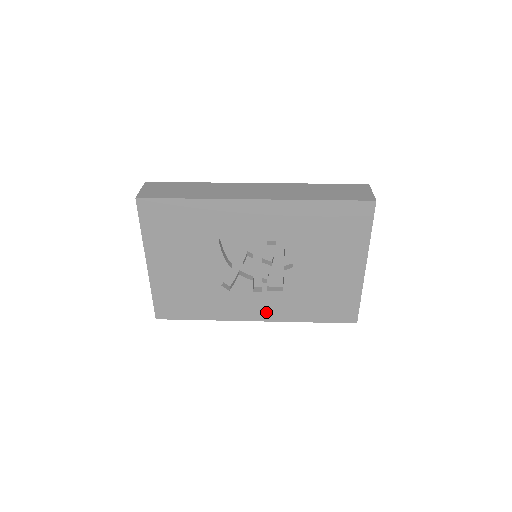
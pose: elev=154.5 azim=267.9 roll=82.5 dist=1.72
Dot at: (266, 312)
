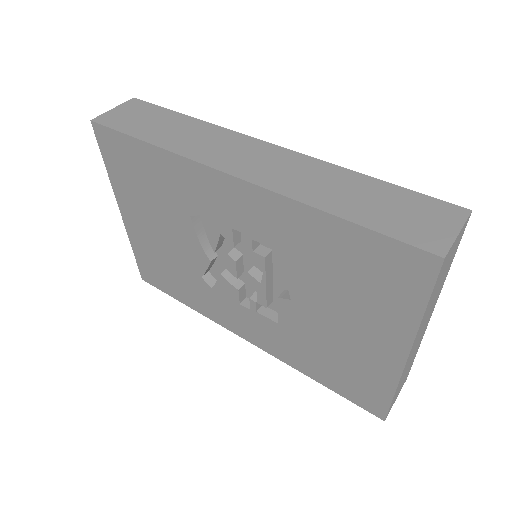
Dot at: (258, 337)
